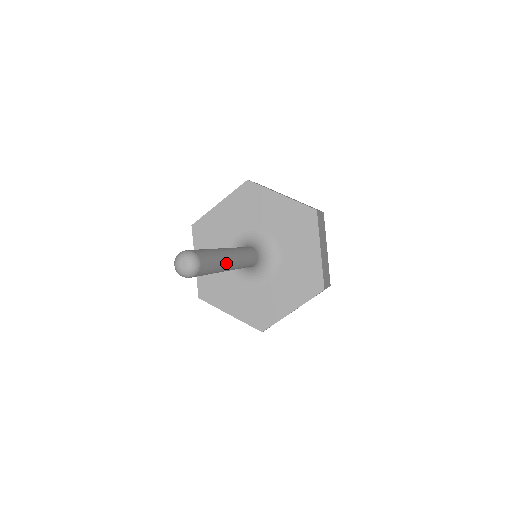
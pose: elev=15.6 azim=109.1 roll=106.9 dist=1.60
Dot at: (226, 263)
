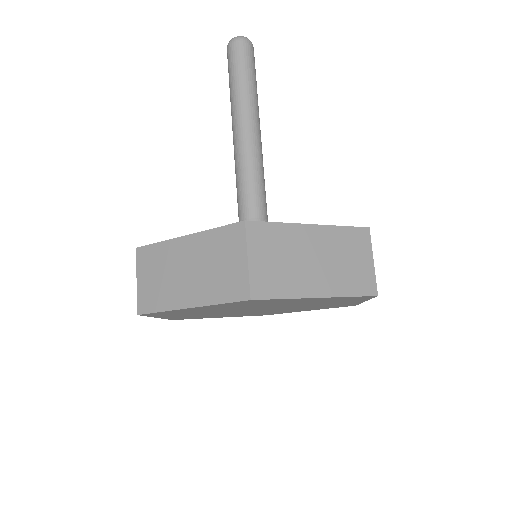
Dot at: (257, 108)
